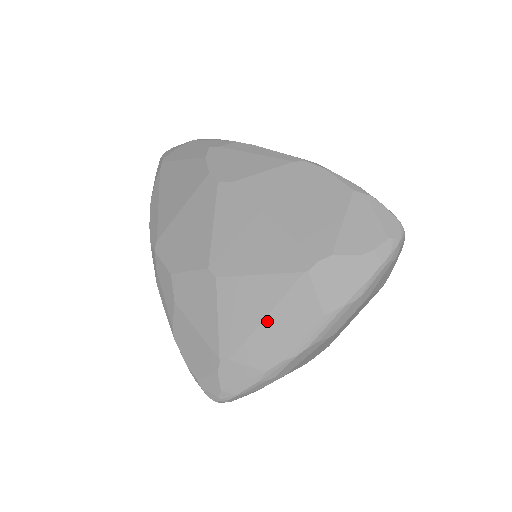
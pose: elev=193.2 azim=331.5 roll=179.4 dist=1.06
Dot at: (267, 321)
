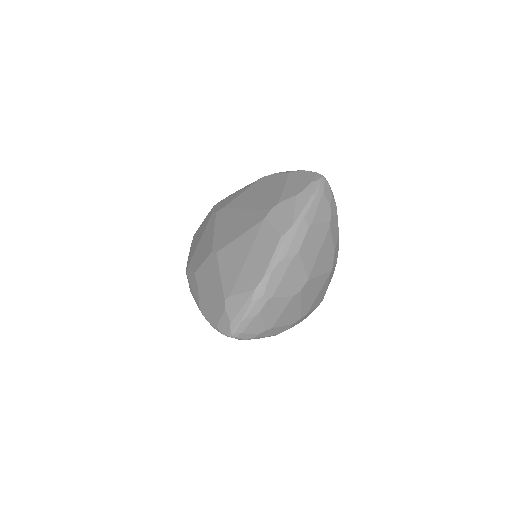
Dot at: (248, 259)
